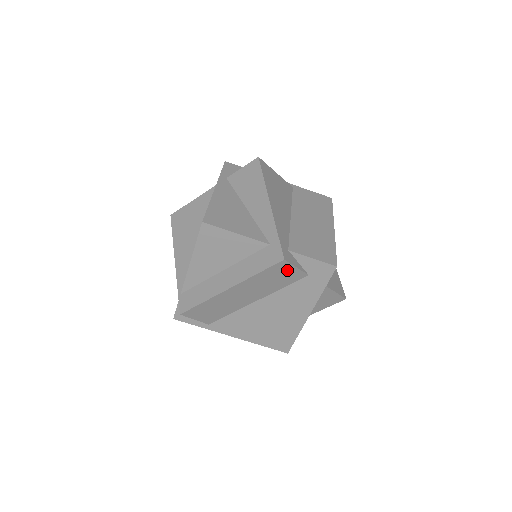
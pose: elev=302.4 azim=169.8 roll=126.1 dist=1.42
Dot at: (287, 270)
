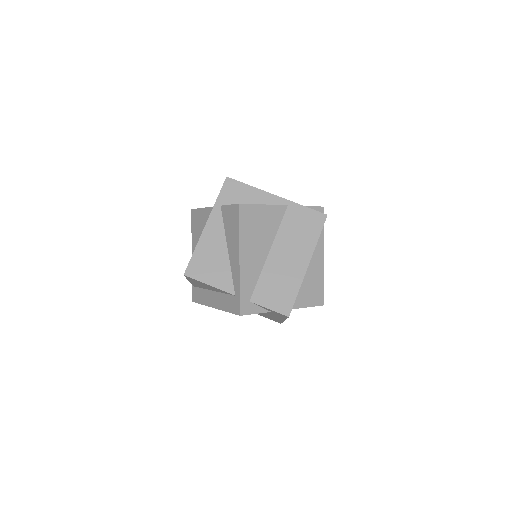
Dot at: occluded
